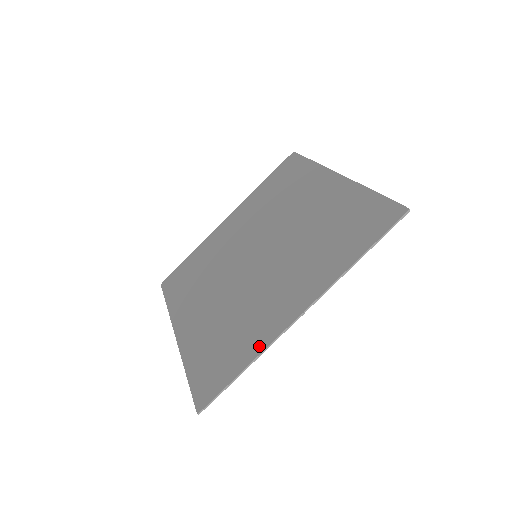
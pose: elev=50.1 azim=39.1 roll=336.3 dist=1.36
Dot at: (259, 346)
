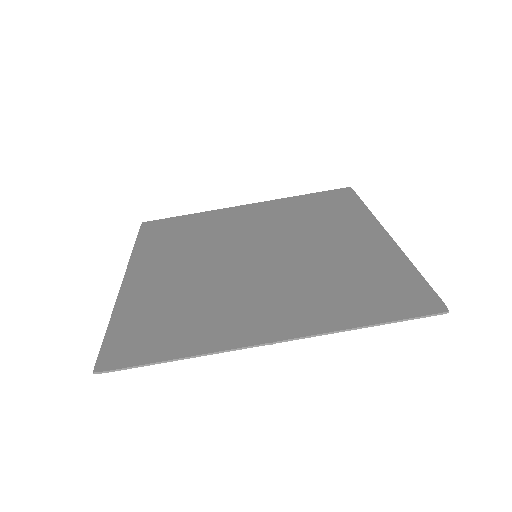
Dot at: (205, 346)
